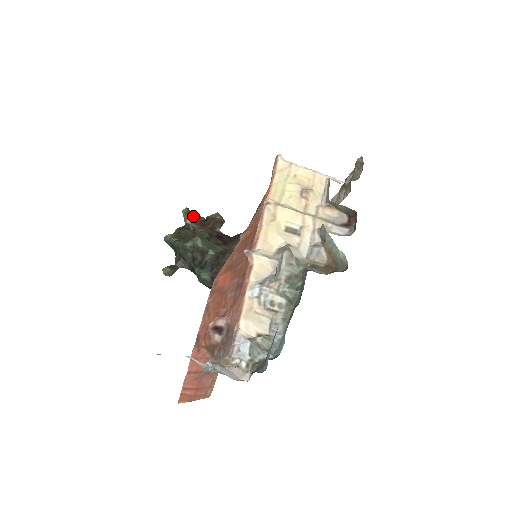
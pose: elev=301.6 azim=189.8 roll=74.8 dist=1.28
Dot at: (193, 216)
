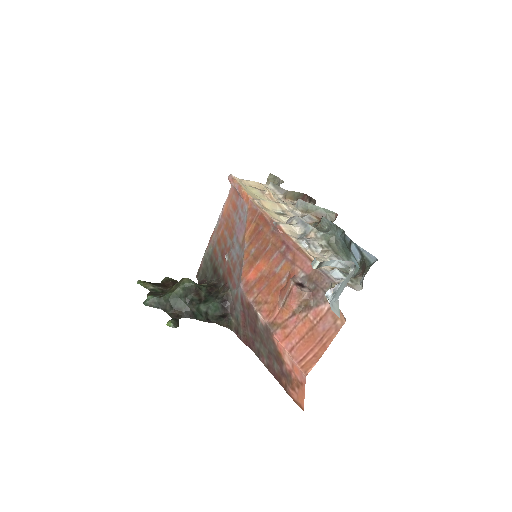
Dot at: (151, 283)
